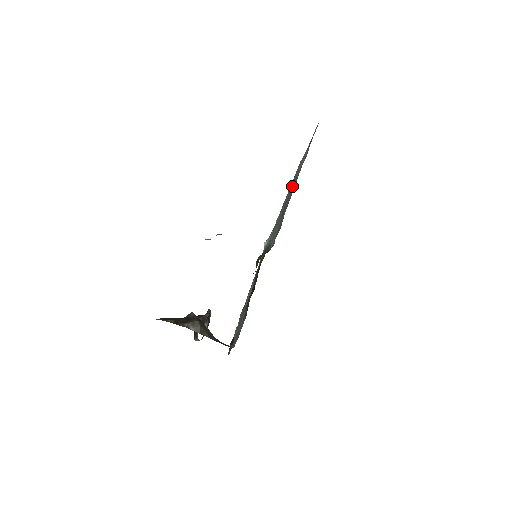
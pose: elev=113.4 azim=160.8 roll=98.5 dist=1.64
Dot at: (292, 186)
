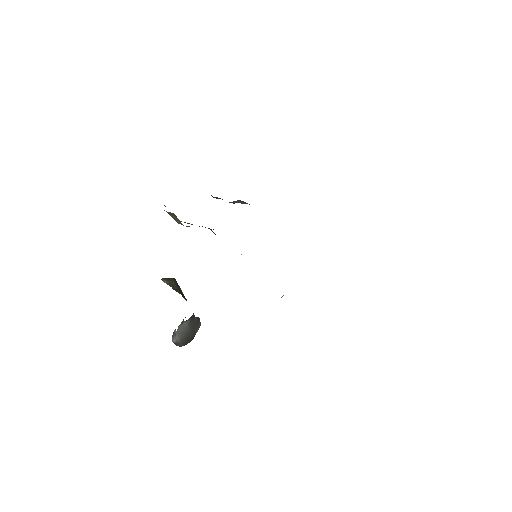
Dot at: occluded
